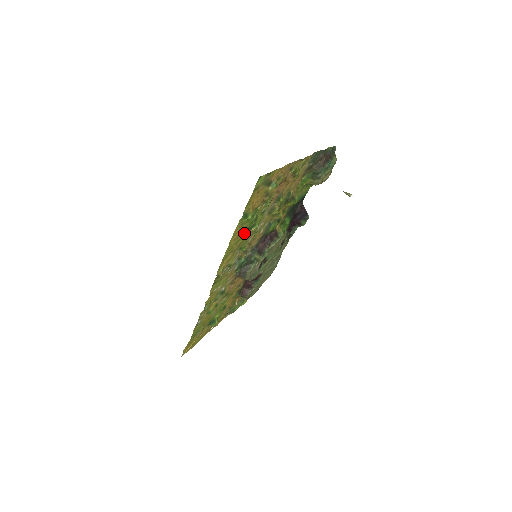
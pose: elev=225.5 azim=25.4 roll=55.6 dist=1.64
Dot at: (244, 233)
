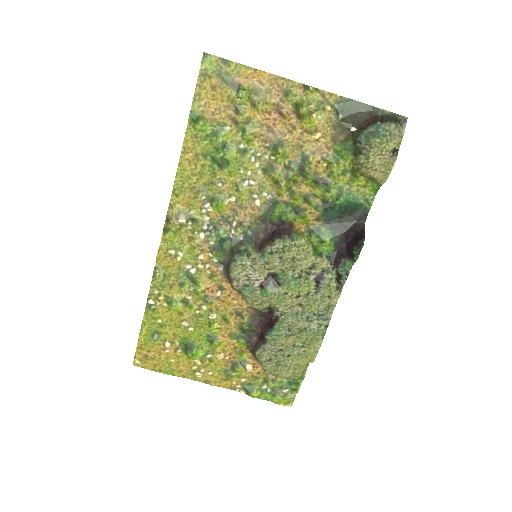
Dot at: (209, 166)
